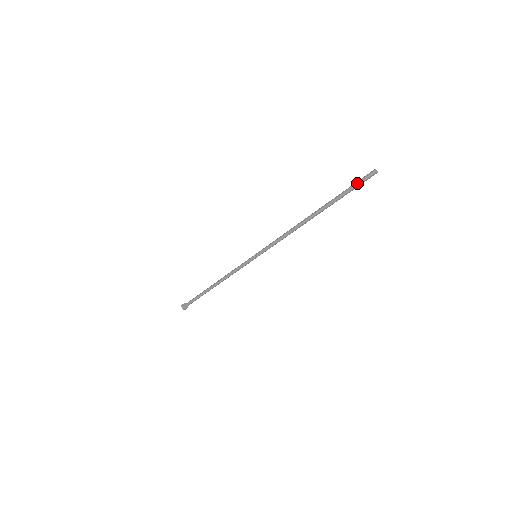
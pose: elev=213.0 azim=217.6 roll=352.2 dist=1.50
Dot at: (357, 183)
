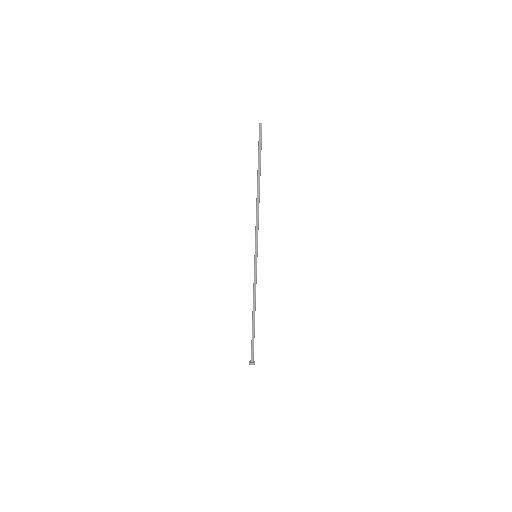
Dot at: (259, 140)
